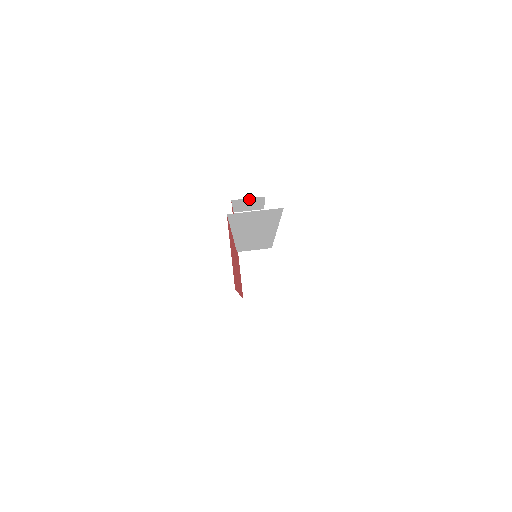
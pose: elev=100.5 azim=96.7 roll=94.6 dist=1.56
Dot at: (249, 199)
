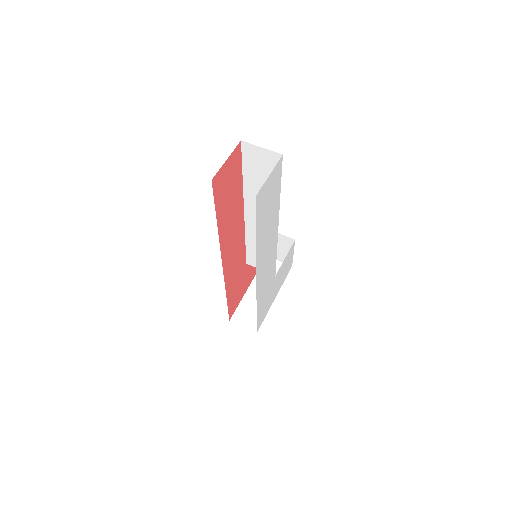
Dot at: (282, 237)
